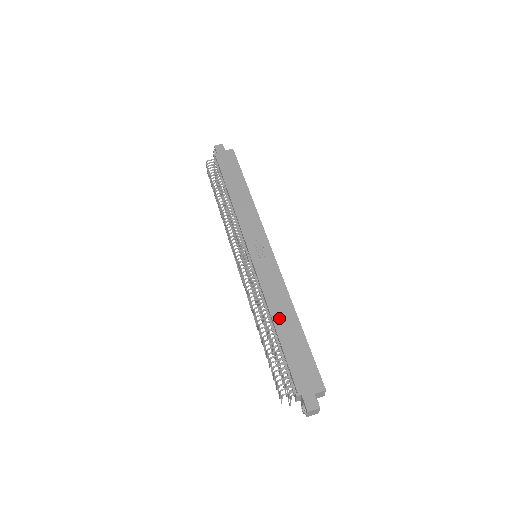
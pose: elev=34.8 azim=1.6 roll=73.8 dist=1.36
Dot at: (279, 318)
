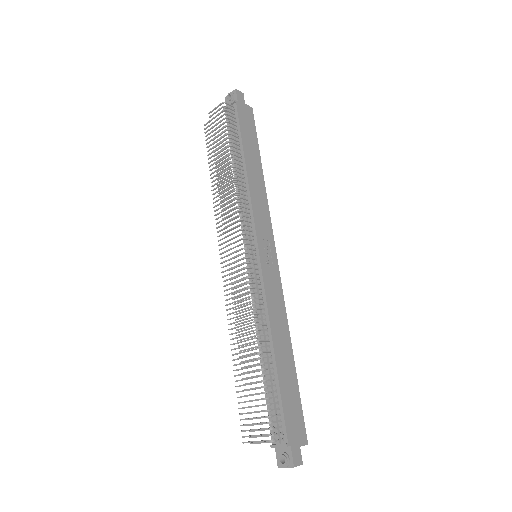
Dot at: (279, 347)
